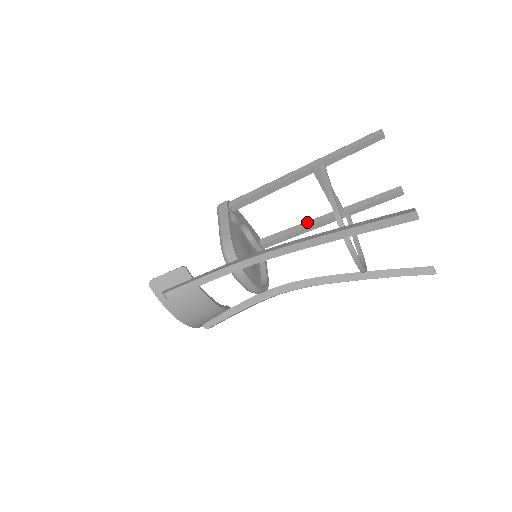
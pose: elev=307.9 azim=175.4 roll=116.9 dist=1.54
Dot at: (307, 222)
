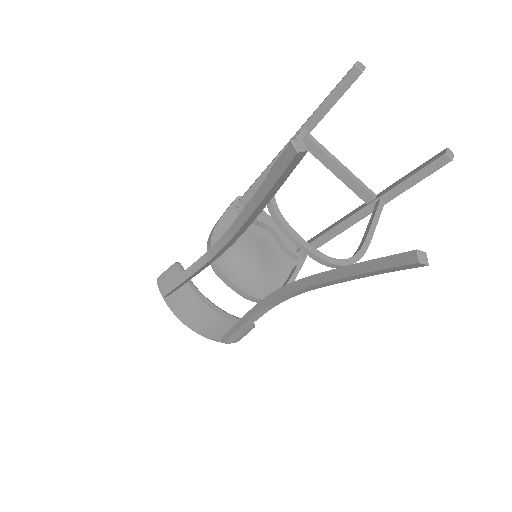
Dot at: (340, 219)
